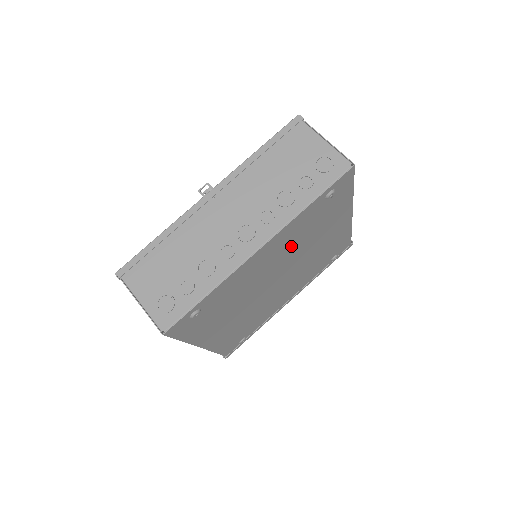
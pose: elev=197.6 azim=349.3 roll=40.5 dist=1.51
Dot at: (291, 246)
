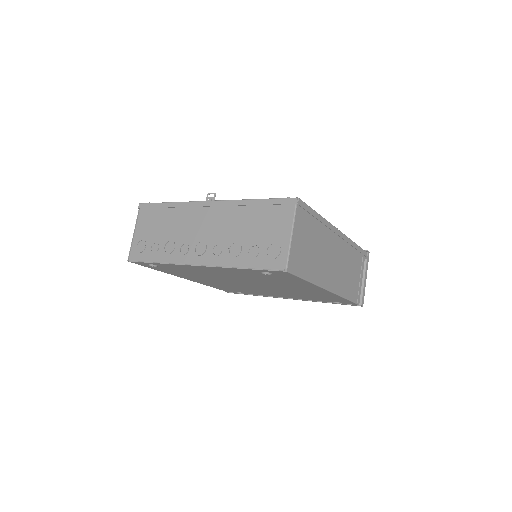
Dot at: (244, 277)
